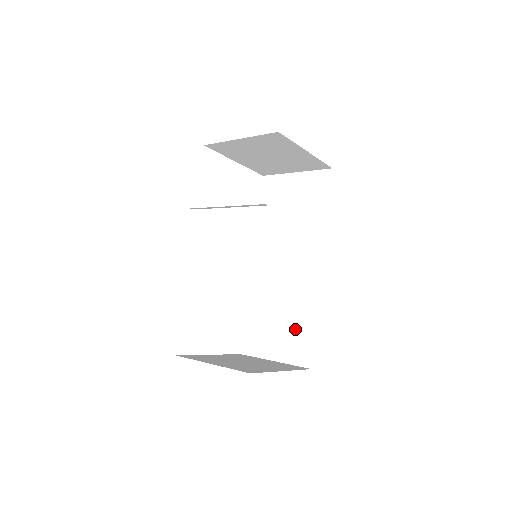
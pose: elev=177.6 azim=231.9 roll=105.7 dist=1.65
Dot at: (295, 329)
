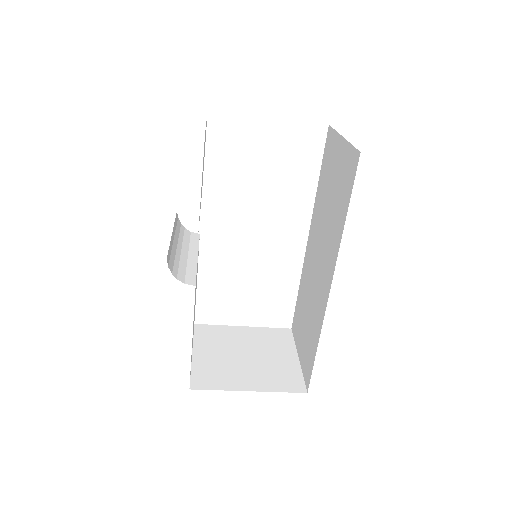
Dot at: (309, 341)
